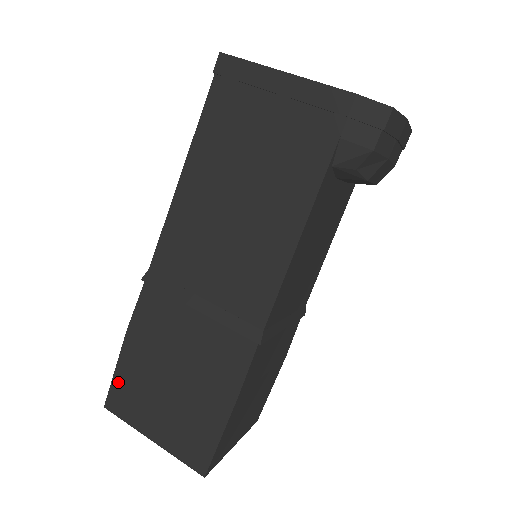
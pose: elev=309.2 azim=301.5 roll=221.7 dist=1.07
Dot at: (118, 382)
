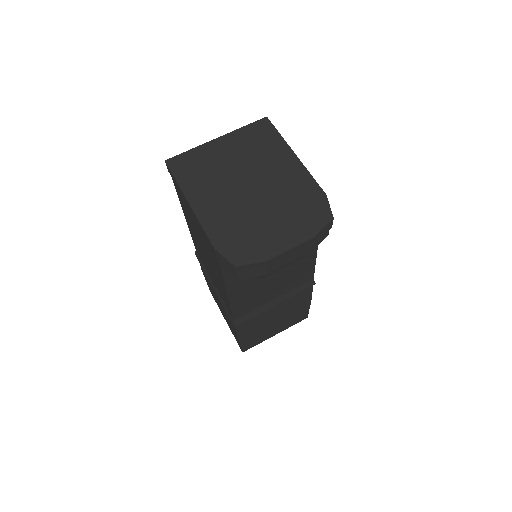
Dot at: occluded
